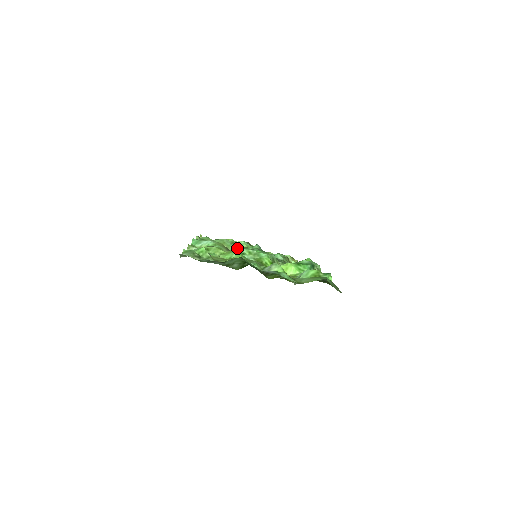
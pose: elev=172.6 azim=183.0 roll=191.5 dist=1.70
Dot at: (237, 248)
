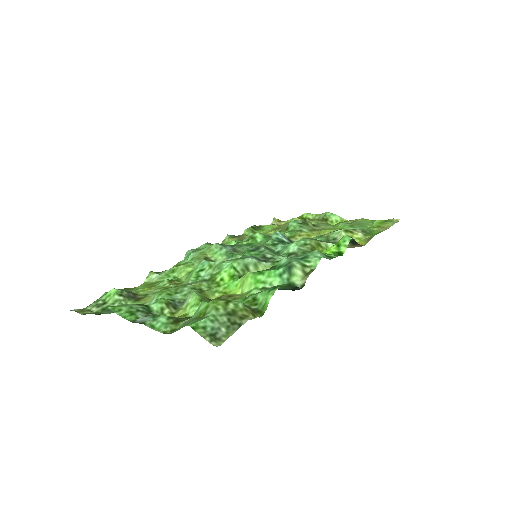
Dot at: (201, 262)
